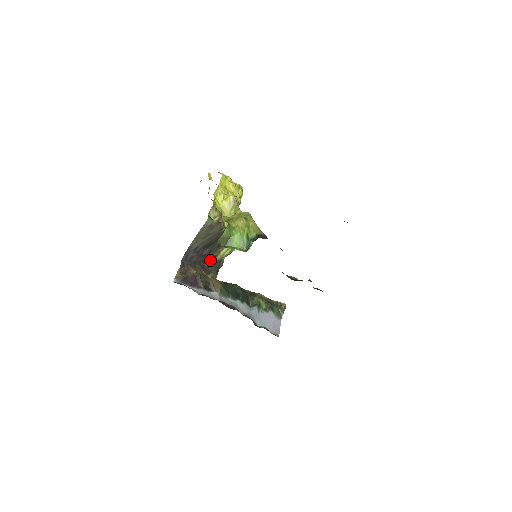
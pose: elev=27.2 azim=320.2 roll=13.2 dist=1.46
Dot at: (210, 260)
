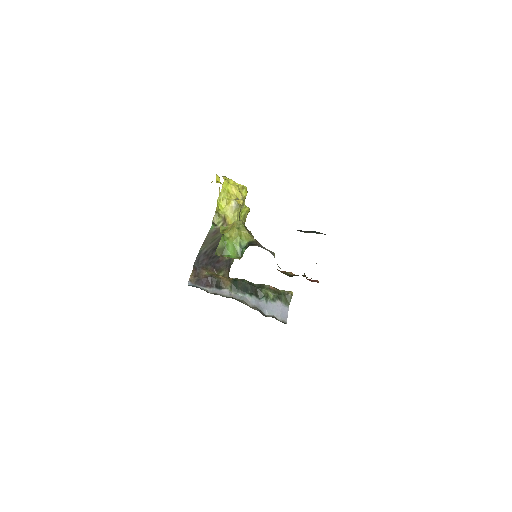
Dot at: (220, 260)
